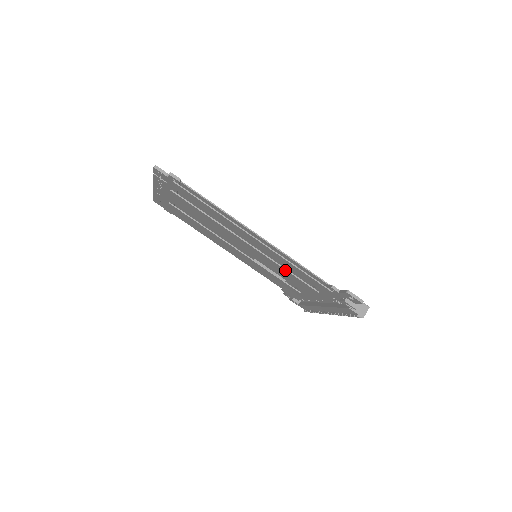
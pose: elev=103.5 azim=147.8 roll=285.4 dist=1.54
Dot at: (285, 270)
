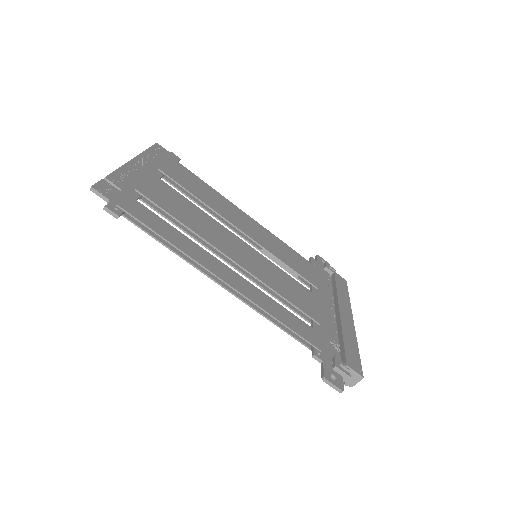
Dot at: (276, 298)
